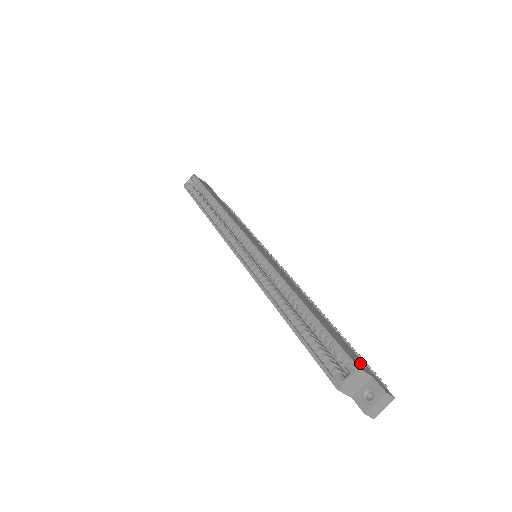
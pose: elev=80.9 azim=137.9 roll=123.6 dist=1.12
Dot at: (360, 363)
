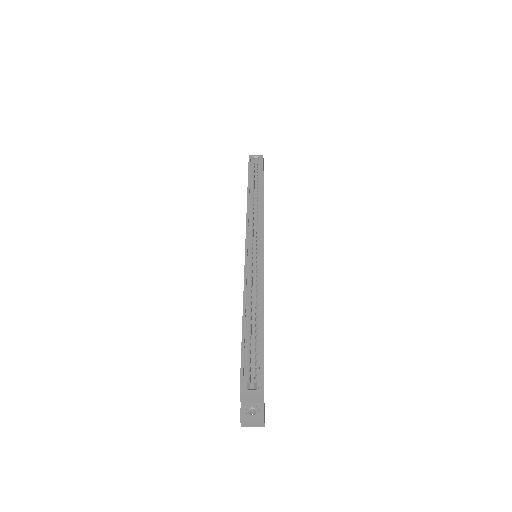
Dot at: occluded
